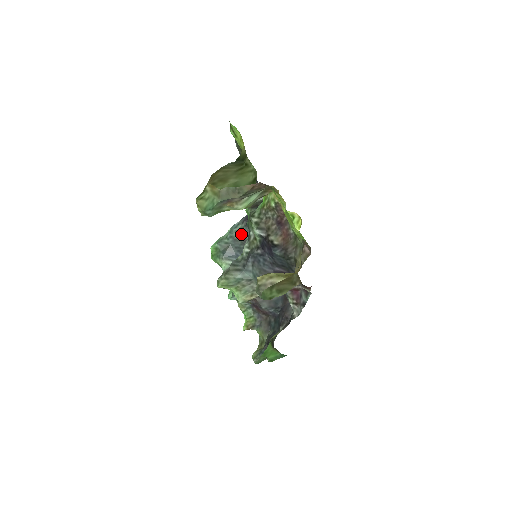
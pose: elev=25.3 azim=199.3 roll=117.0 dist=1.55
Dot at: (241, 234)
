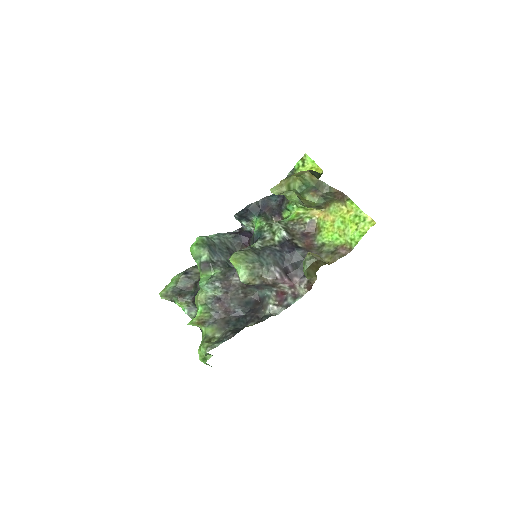
Dot at: (227, 241)
